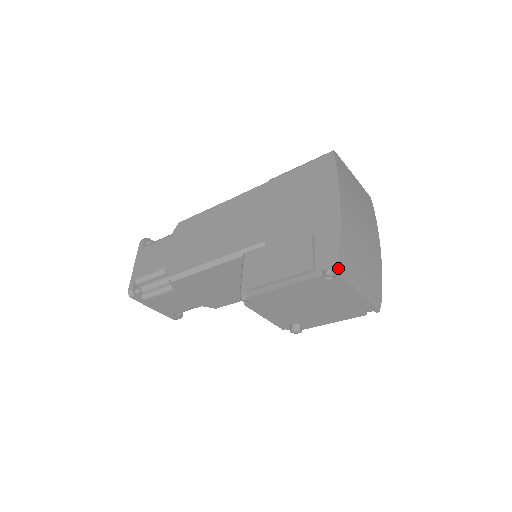
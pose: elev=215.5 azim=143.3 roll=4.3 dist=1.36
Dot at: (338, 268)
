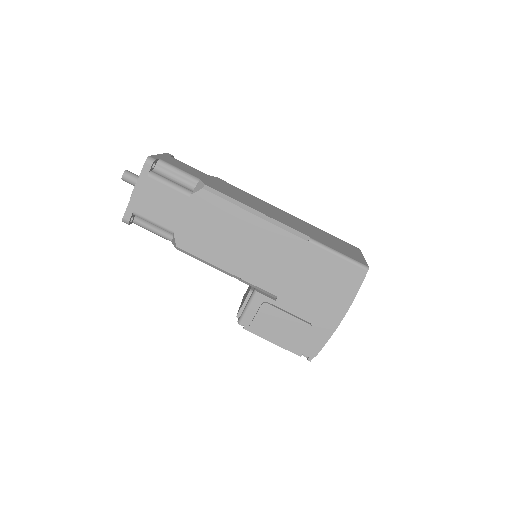
Dot at: (312, 358)
